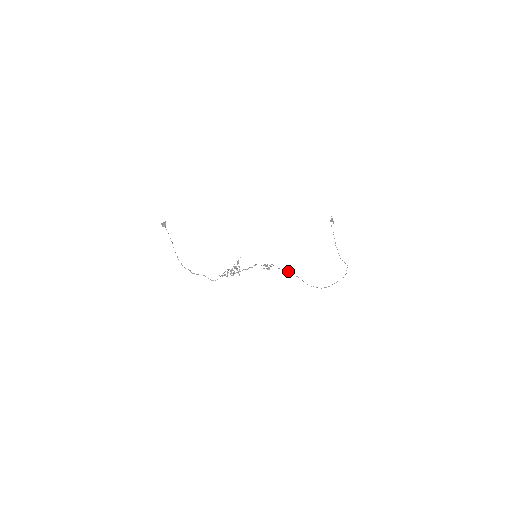
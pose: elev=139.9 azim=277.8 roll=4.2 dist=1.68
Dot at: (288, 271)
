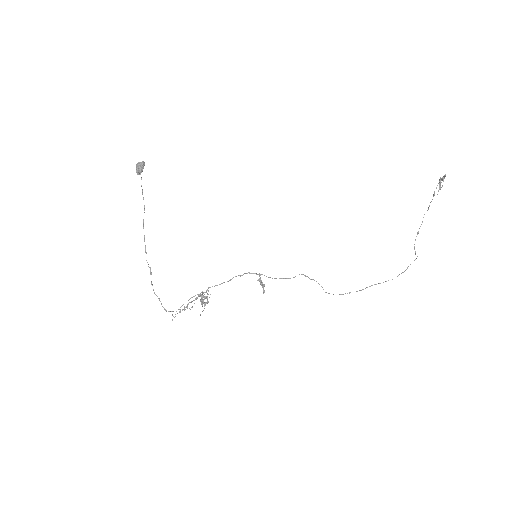
Dot at: occluded
